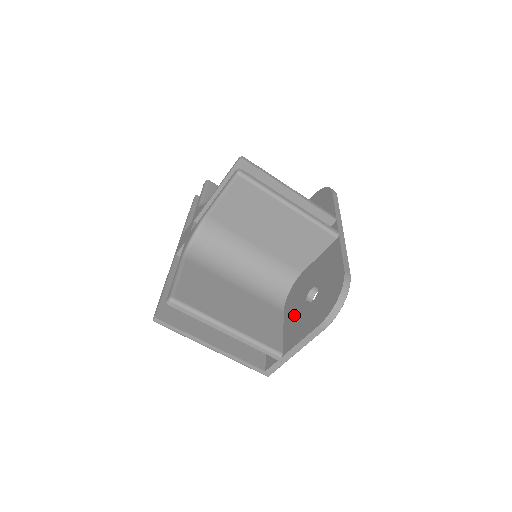
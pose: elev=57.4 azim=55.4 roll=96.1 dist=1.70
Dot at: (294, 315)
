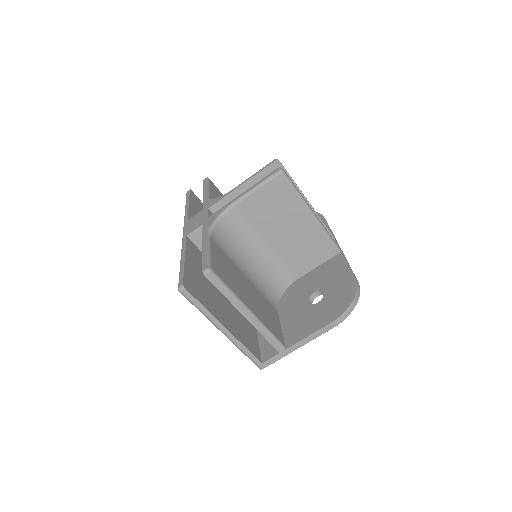
Dot at: (294, 314)
